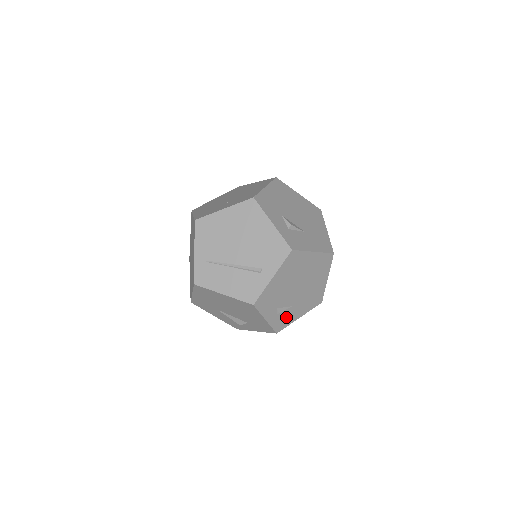
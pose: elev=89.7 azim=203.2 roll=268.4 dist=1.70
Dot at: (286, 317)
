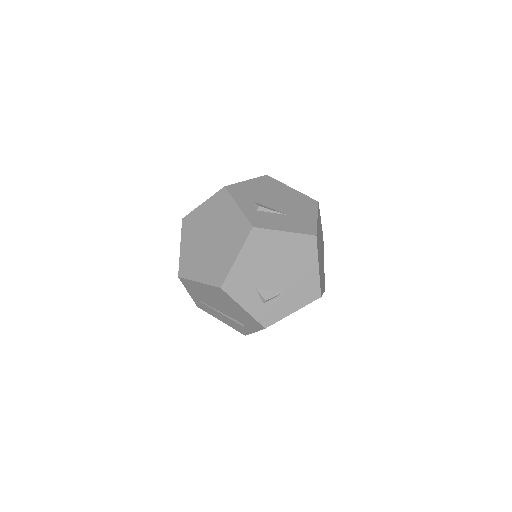
Dot at: occluded
